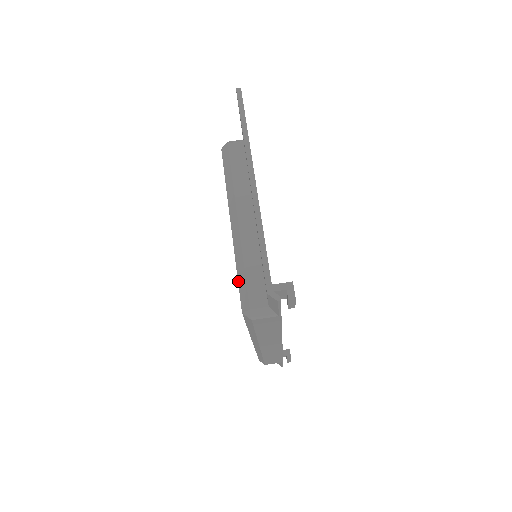
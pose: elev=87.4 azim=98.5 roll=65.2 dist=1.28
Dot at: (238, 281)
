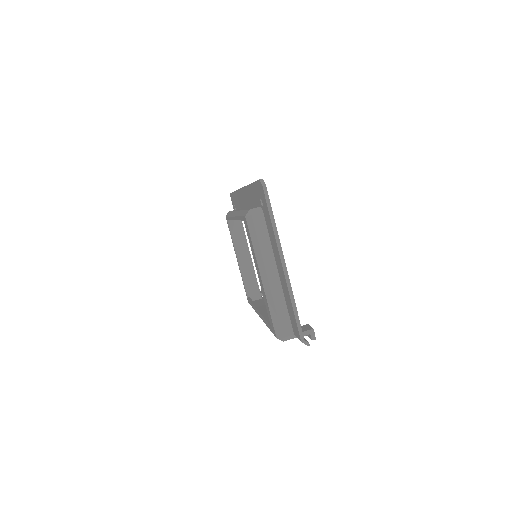
Dot at: (271, 318)
